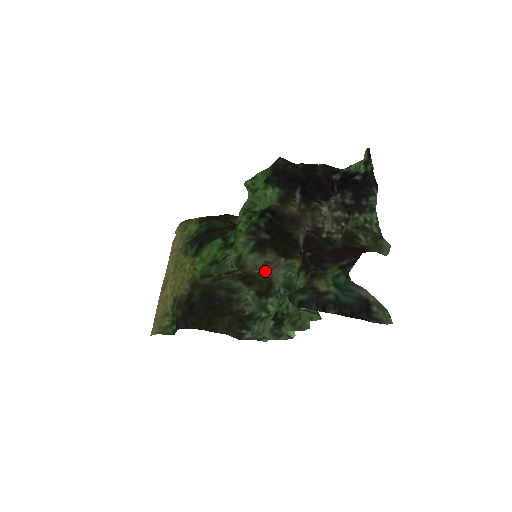
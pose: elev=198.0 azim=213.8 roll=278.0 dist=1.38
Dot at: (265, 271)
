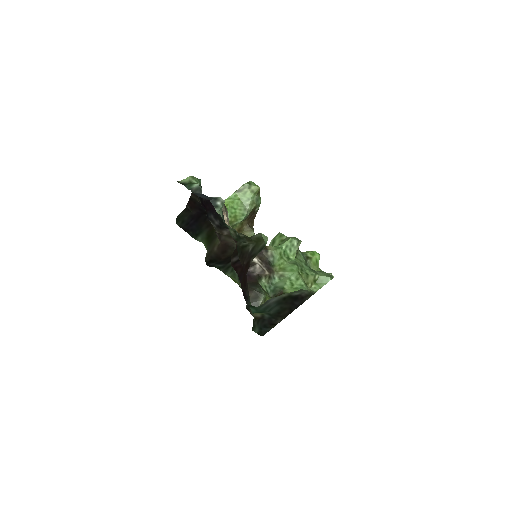
Dot at: occluded
